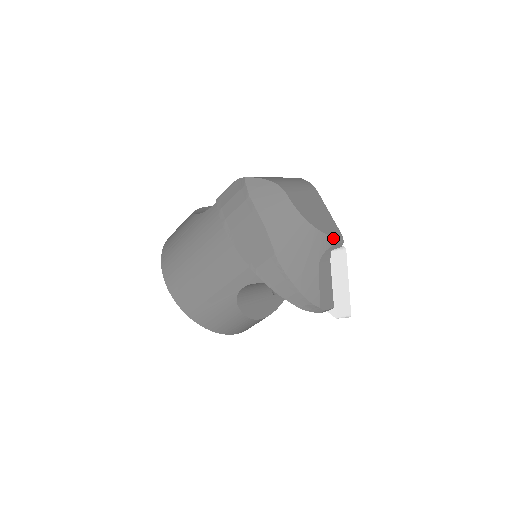
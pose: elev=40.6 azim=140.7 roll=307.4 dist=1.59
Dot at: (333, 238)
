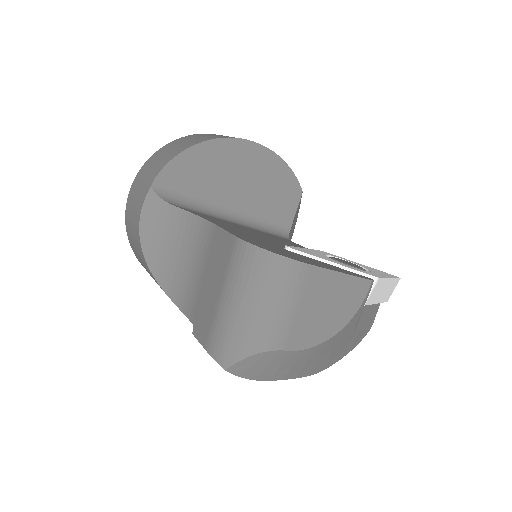
Dot at: (361, 305)
